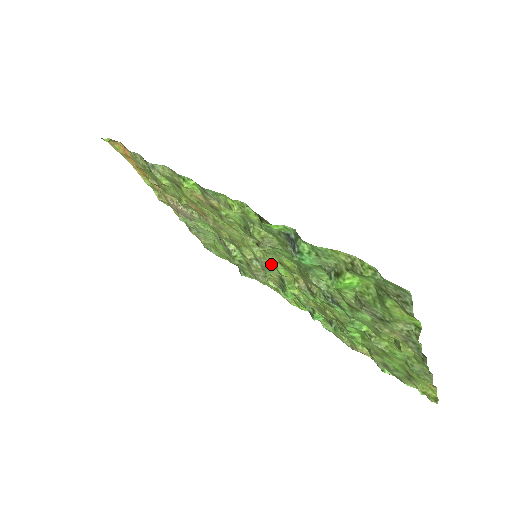
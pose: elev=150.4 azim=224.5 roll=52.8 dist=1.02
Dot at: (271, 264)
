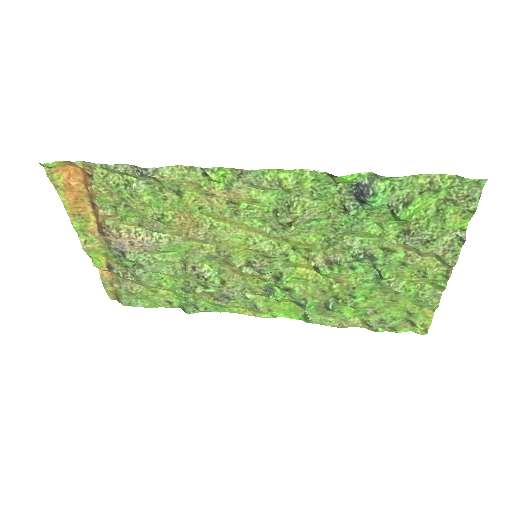
Dot at: (279, 256)
